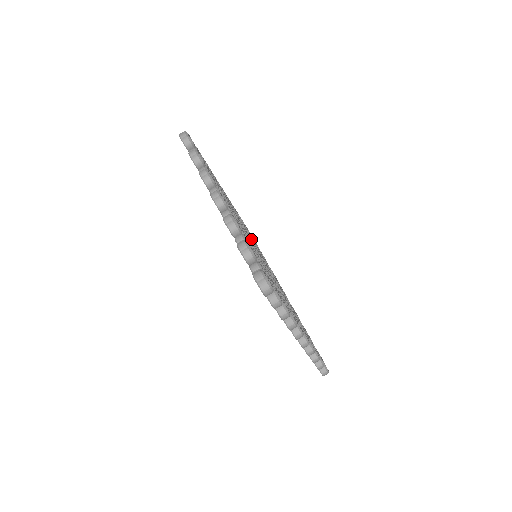
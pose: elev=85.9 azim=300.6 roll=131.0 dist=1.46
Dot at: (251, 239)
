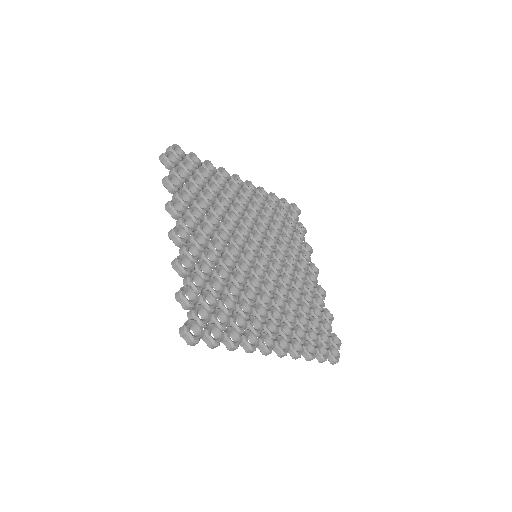
Dot at: (258, 234)
